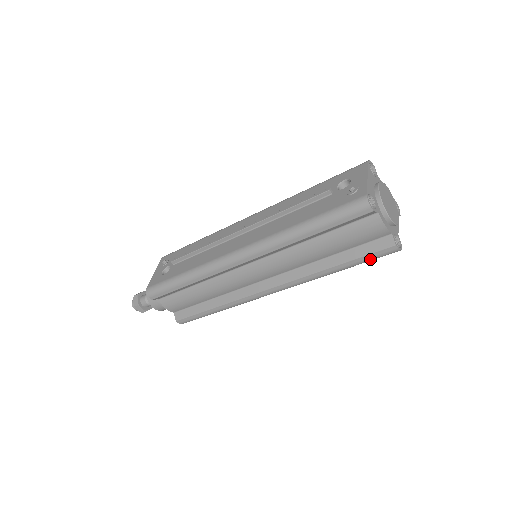
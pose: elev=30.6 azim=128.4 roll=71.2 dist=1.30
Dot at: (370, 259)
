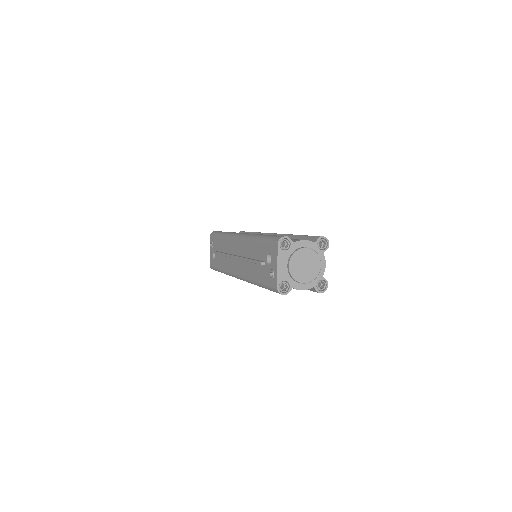
Dot at: occluded
